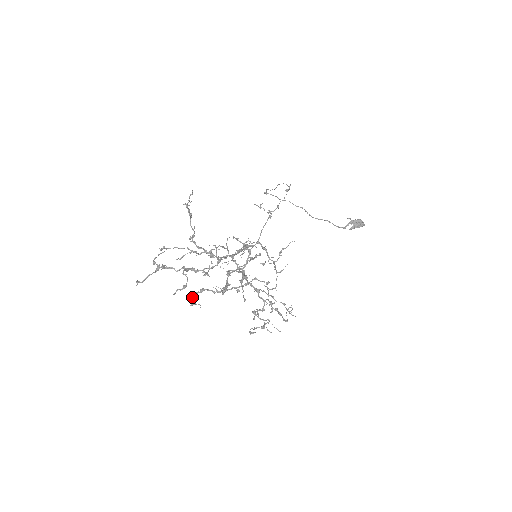
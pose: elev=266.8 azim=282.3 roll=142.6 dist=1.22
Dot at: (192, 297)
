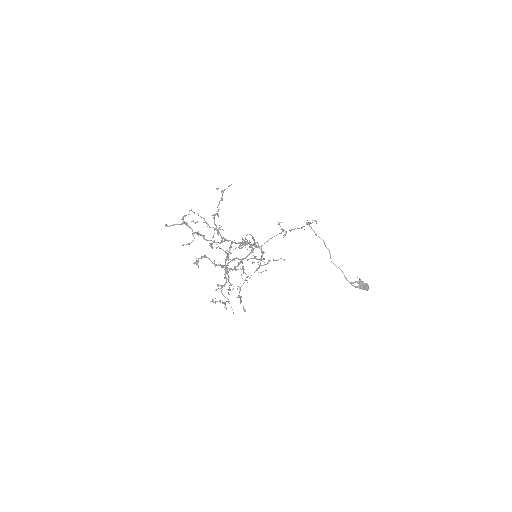
Dot at: occluded
